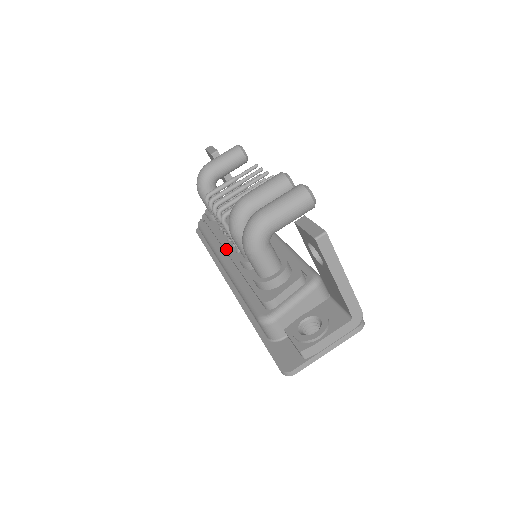
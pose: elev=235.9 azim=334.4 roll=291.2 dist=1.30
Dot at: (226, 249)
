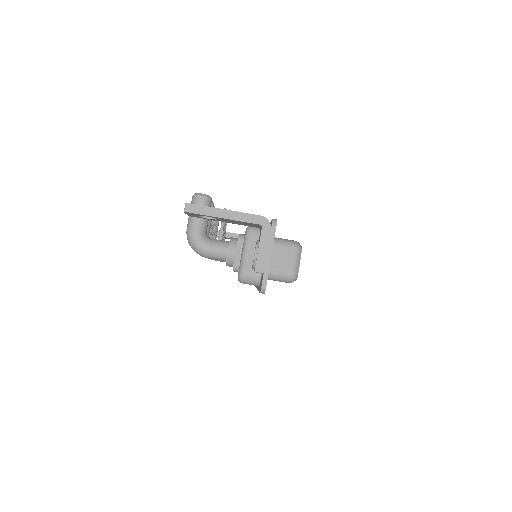
Dot at: occluded
